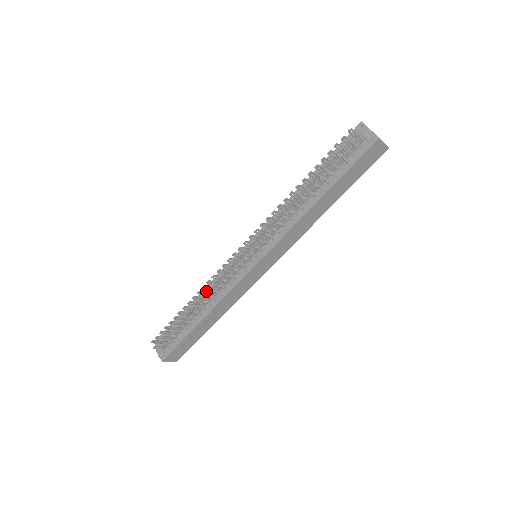
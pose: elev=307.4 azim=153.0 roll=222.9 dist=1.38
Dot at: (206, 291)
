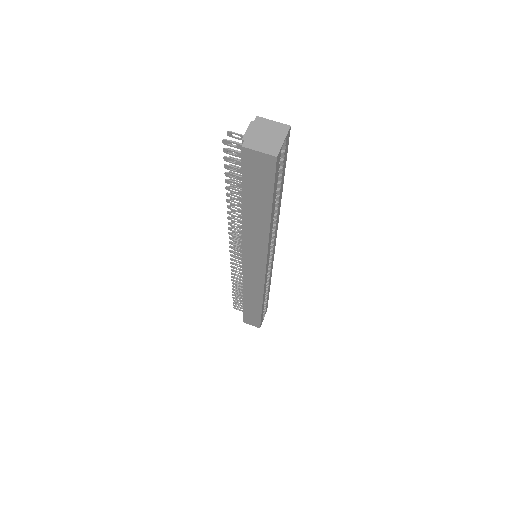
Dot at: (231, 276)
